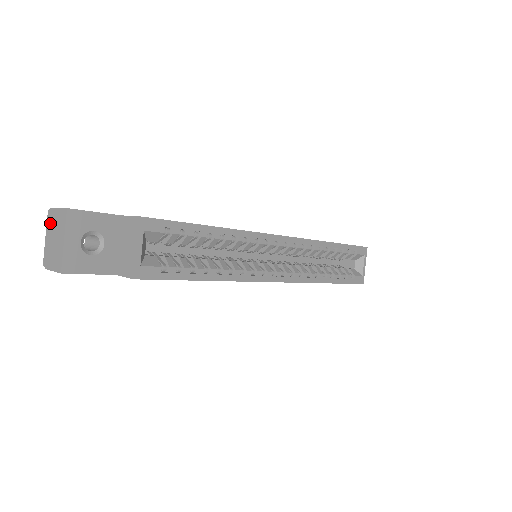
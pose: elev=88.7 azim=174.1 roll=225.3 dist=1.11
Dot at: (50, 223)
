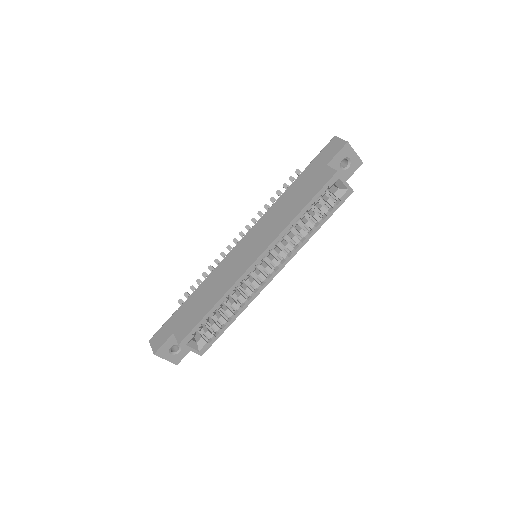
Dot at: occluded
